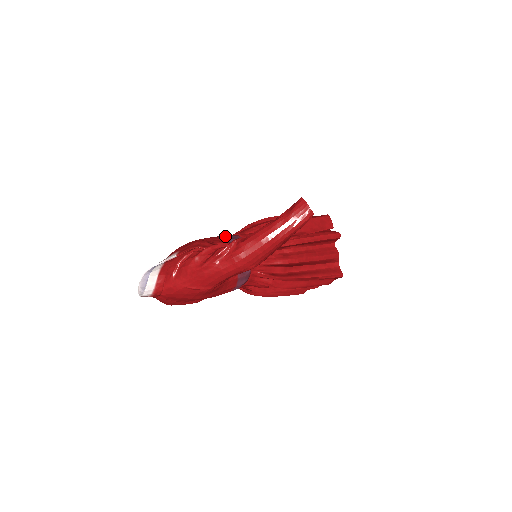
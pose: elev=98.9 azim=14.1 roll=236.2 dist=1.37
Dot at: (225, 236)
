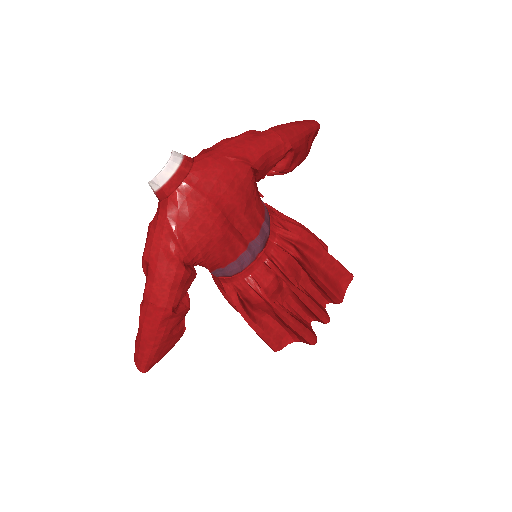
Dot at: occluded
